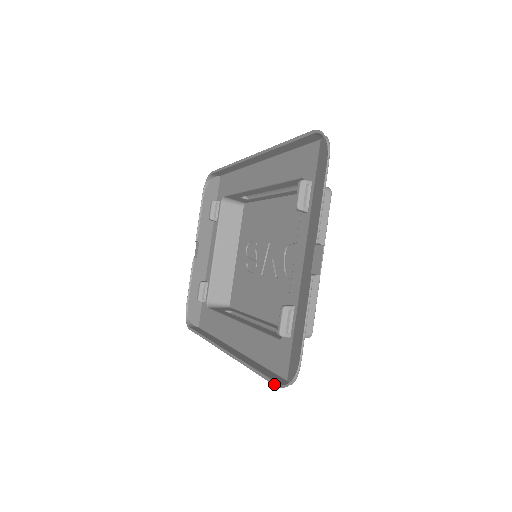
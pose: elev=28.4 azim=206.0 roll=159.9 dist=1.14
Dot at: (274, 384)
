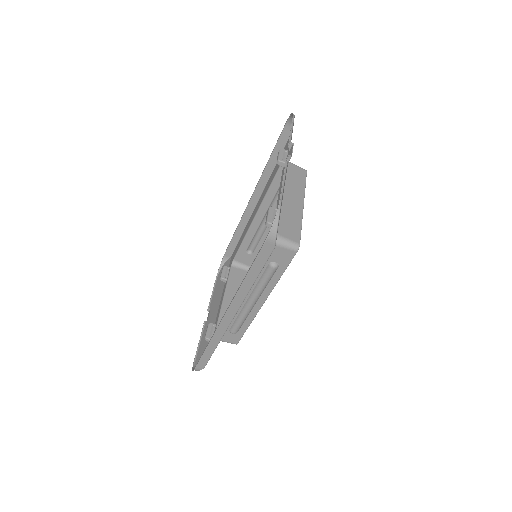
Dot at: (262, 246)
